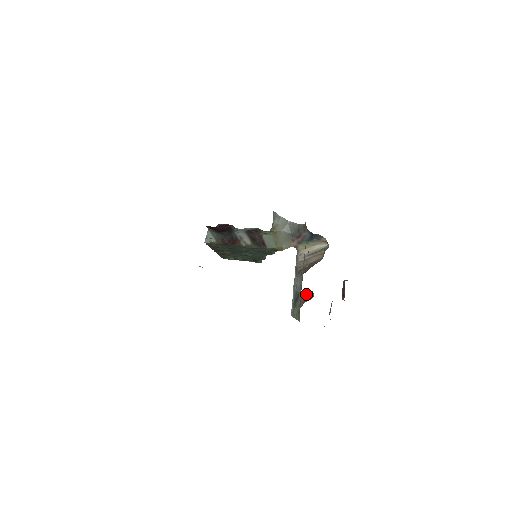
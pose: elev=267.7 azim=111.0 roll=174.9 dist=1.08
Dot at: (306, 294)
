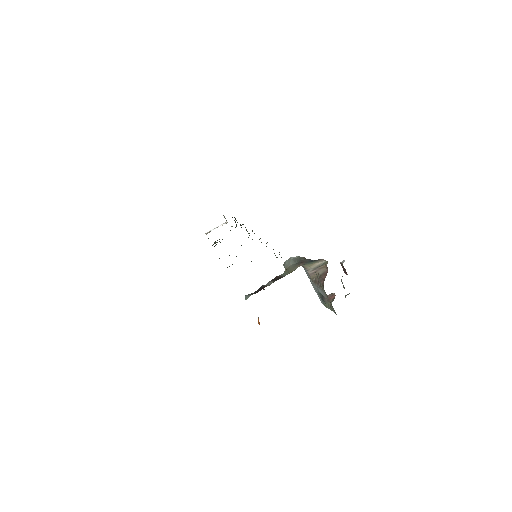
Dot at: (329, 295)
